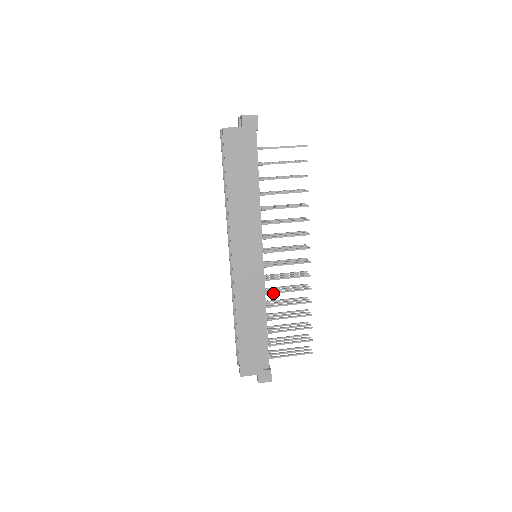
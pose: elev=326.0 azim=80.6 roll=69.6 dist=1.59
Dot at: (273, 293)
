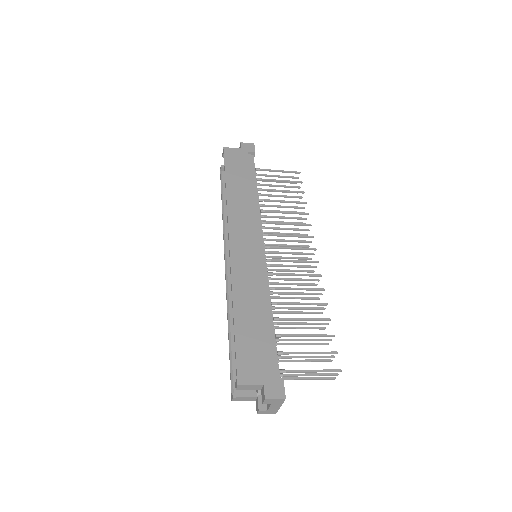
Dot at: (278, 288)
